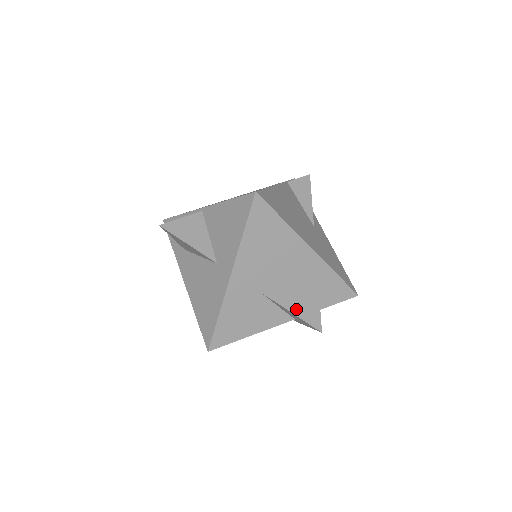
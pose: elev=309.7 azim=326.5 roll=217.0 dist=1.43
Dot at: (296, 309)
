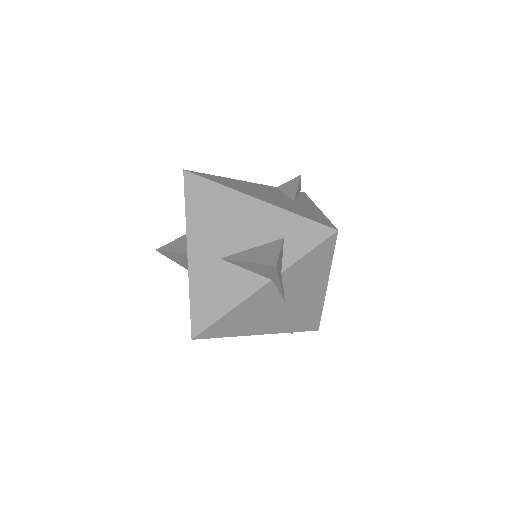
Dot at: (253, 258)
